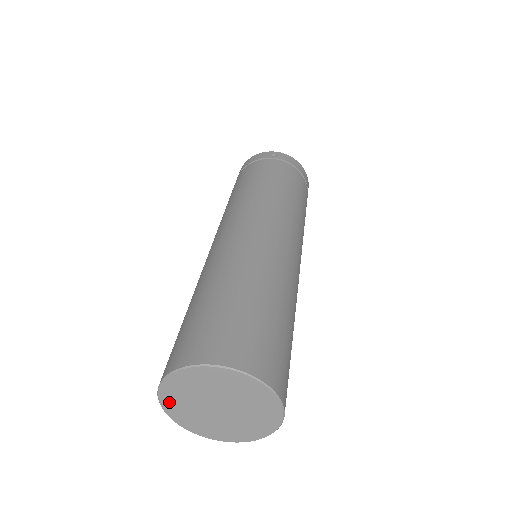
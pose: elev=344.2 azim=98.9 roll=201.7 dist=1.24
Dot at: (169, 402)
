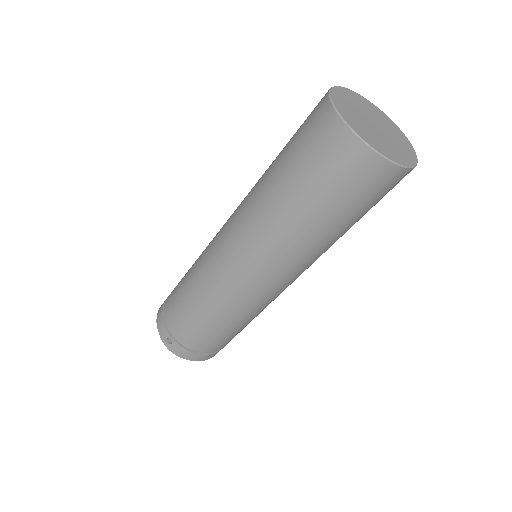
Dot at: (345, 114)
